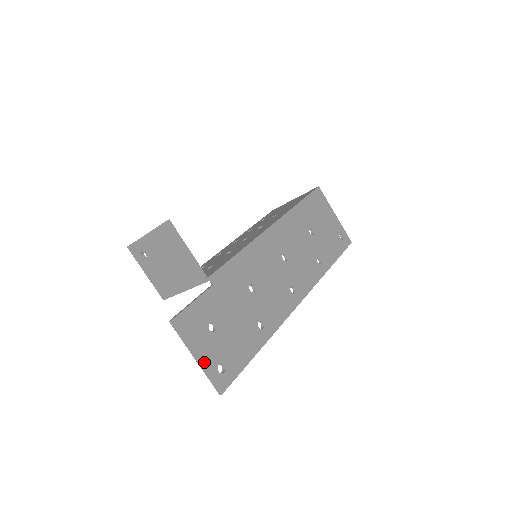
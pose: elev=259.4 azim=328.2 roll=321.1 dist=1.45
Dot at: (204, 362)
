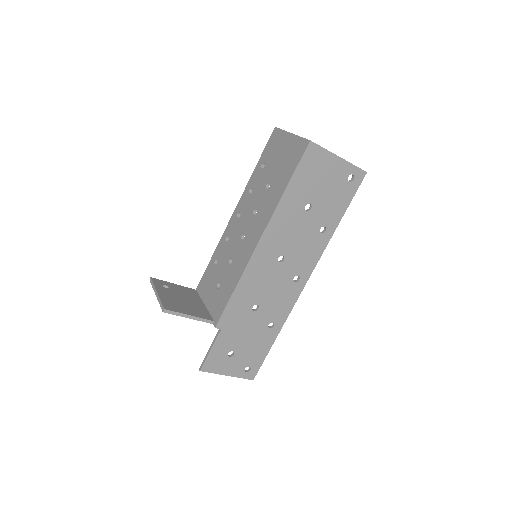
Dot at: (233, 374)
